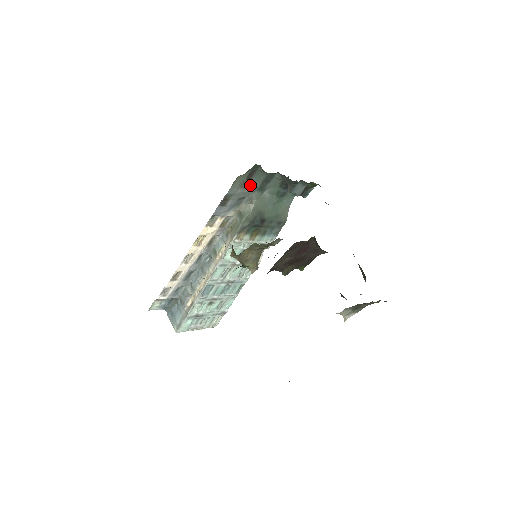
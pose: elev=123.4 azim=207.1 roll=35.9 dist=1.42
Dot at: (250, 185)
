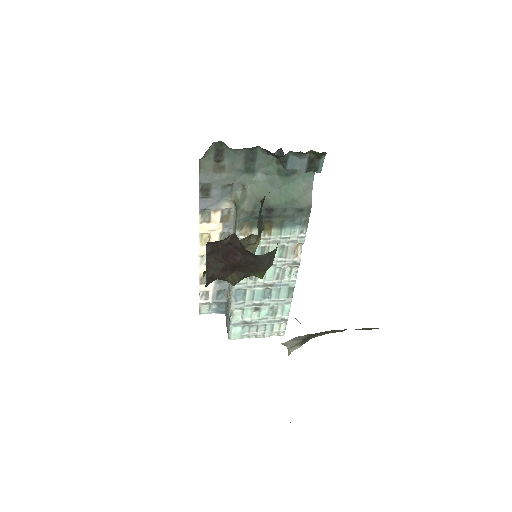
Dot at: (227, 168)
